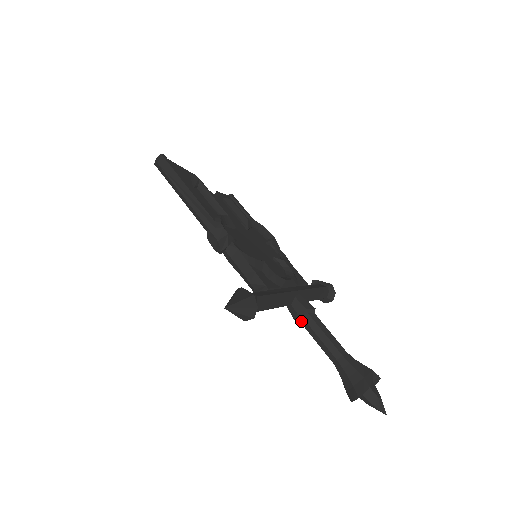
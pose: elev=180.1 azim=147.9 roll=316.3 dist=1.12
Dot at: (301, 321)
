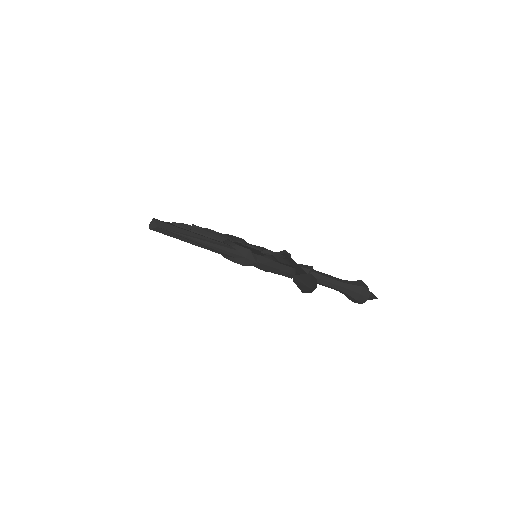
Dot at: occluded
